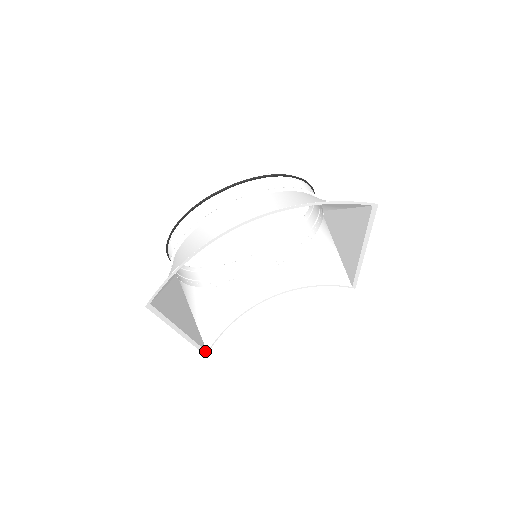
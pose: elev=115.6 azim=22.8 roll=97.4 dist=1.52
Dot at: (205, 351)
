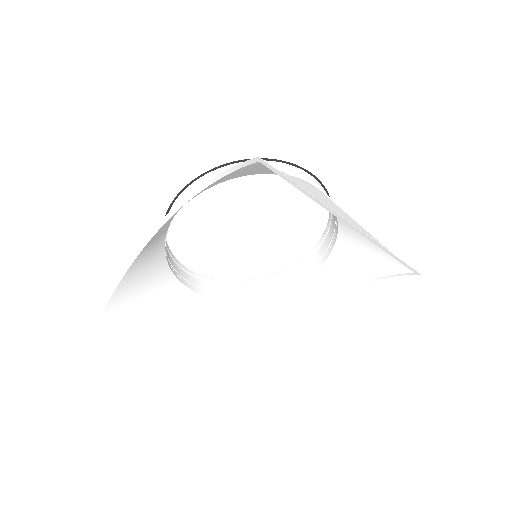
Dot at: (263, 368)
